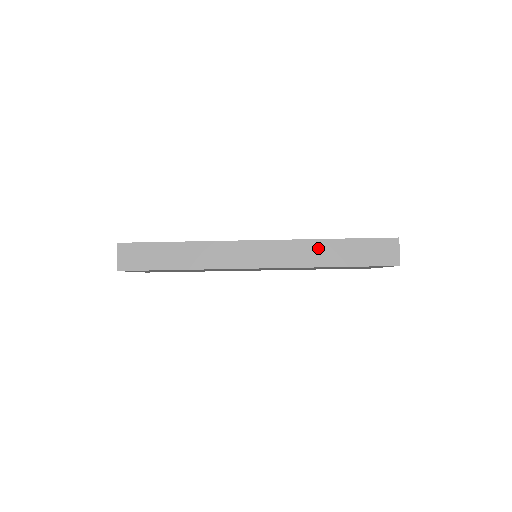
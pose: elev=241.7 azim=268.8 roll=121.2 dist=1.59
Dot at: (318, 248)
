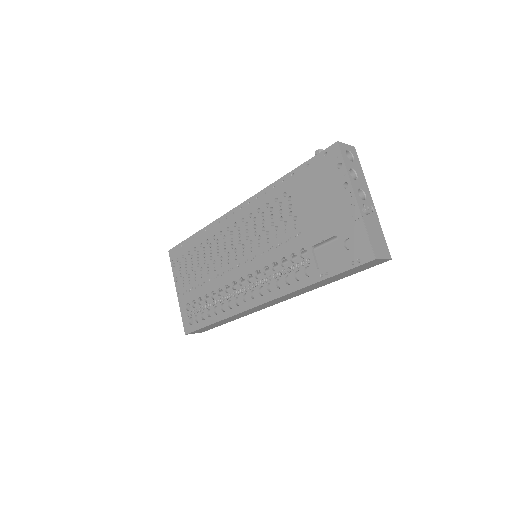
Dot at: occluded
